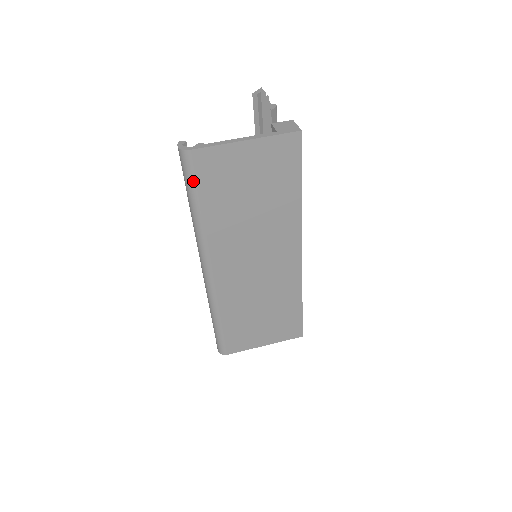
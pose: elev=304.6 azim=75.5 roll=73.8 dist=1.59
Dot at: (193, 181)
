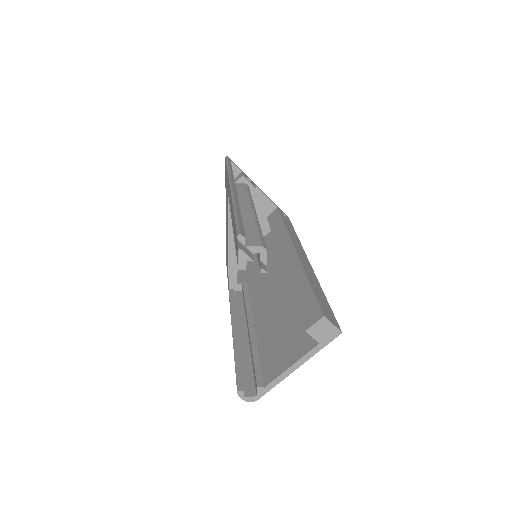
Dot at: occluded
